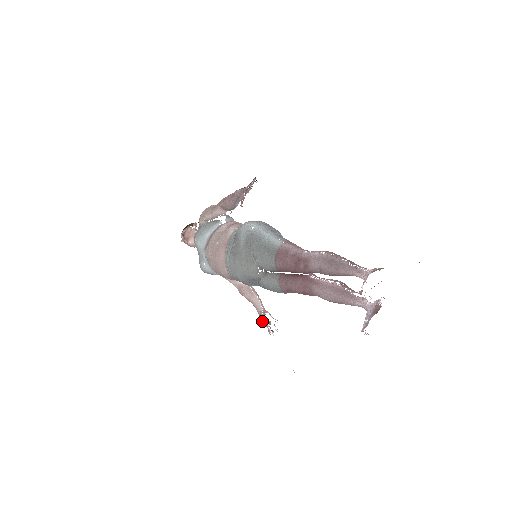
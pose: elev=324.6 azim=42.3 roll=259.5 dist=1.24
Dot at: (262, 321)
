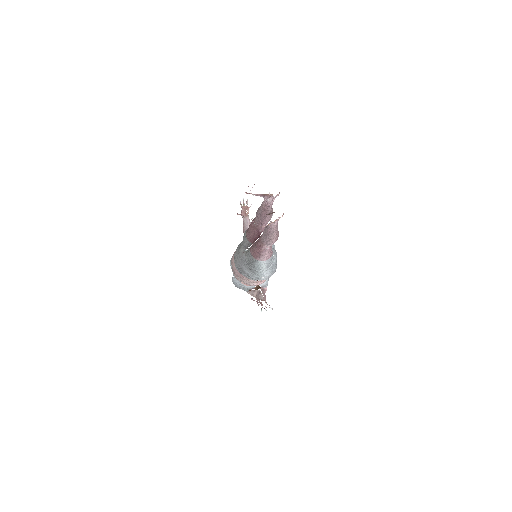
Dot at: occluded
